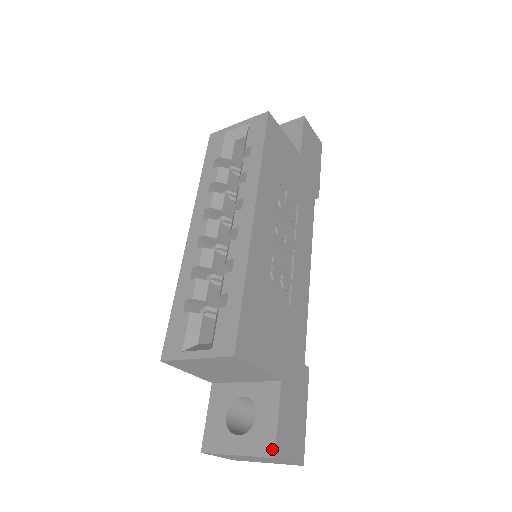
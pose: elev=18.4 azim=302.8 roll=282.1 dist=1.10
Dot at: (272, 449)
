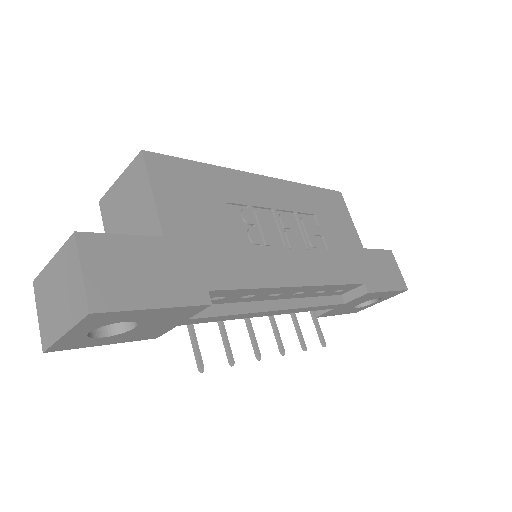
Dot at: (83, 234)
